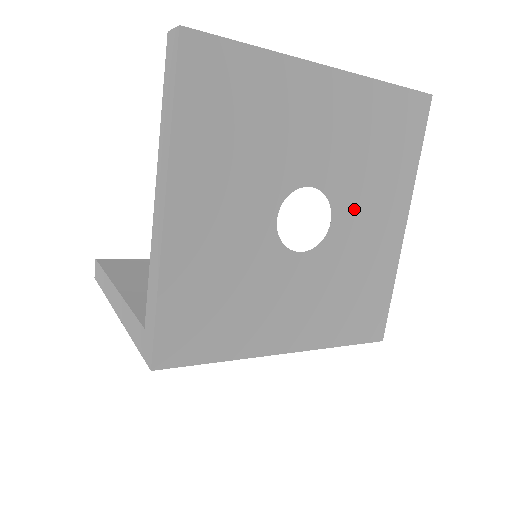
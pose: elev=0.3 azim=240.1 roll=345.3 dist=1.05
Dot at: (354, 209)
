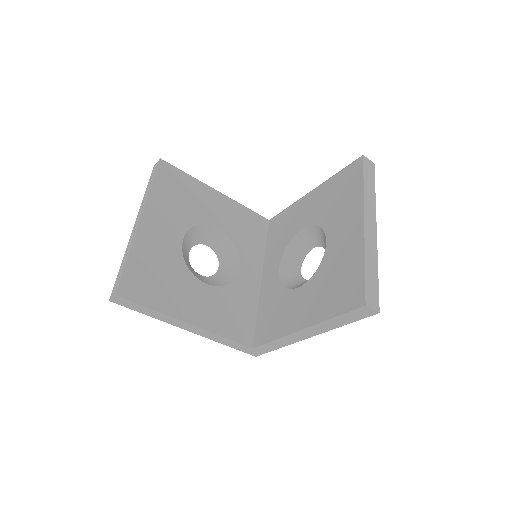
Dot at: occluded
